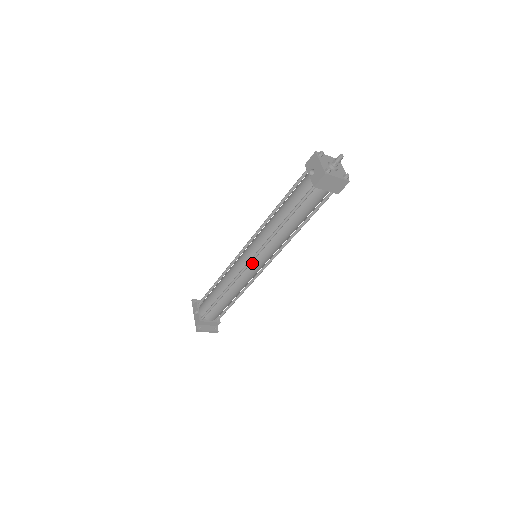
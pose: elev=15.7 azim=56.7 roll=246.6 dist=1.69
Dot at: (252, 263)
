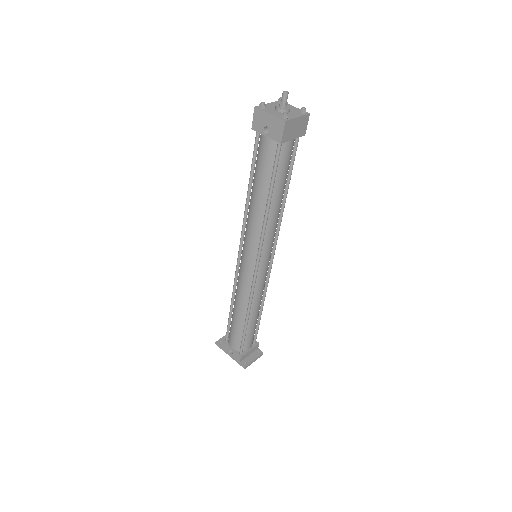
Dot at: (259, 265)
